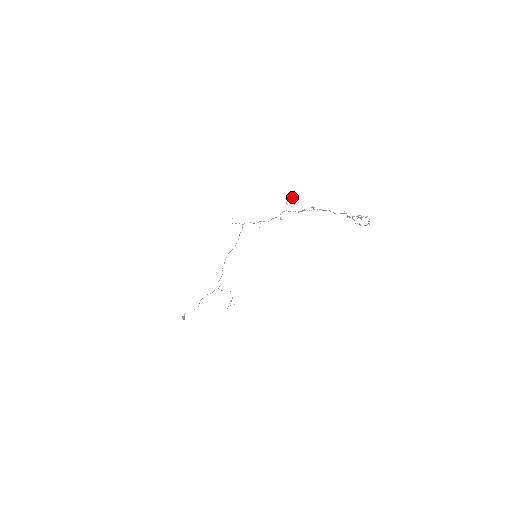
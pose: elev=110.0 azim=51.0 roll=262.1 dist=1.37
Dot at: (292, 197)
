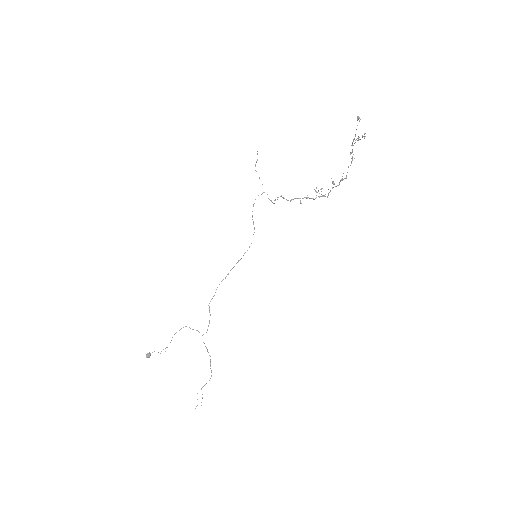
Dot at: occluded
